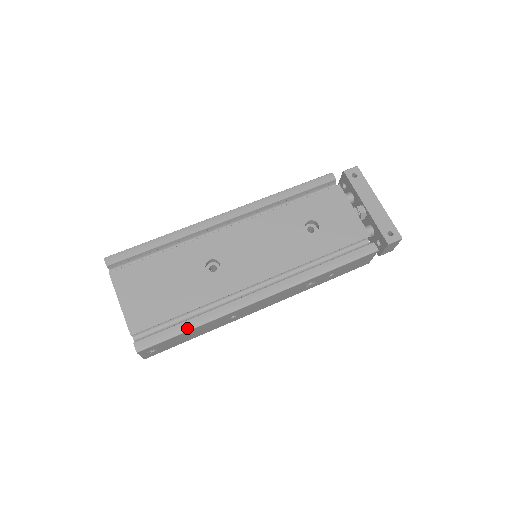
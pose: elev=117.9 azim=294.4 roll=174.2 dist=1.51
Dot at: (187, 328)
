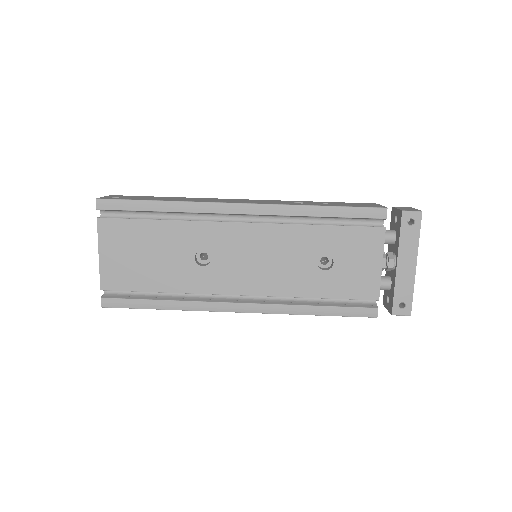
Dot at: (154, 307)
